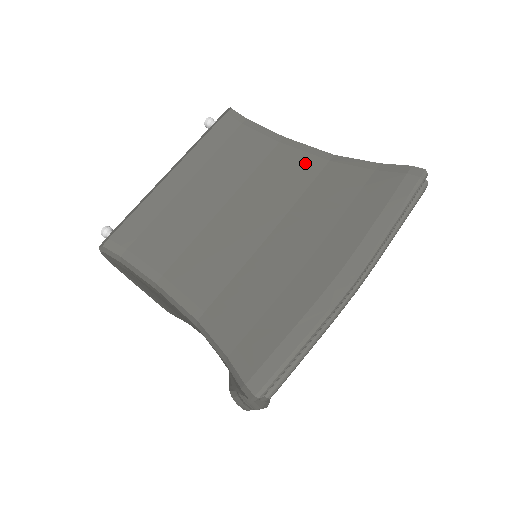
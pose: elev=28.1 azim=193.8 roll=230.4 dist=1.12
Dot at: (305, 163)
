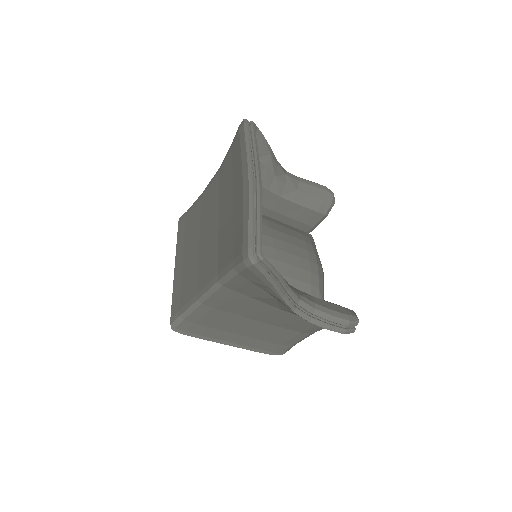
Dot at: (213, 186)
